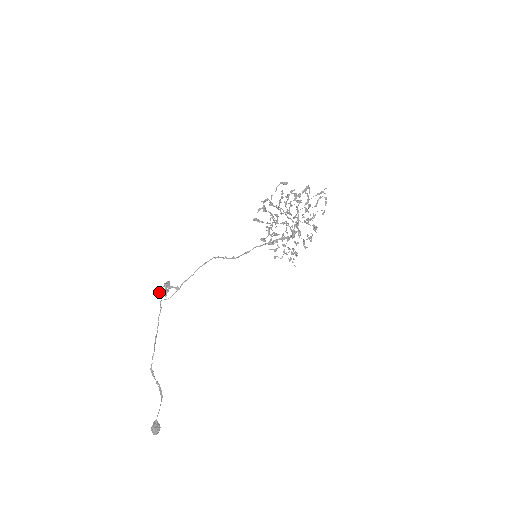
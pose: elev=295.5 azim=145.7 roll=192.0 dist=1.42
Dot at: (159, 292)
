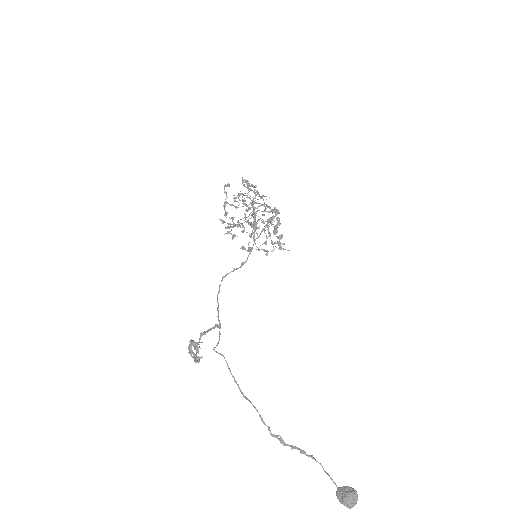
Dot at: (192, 357)
